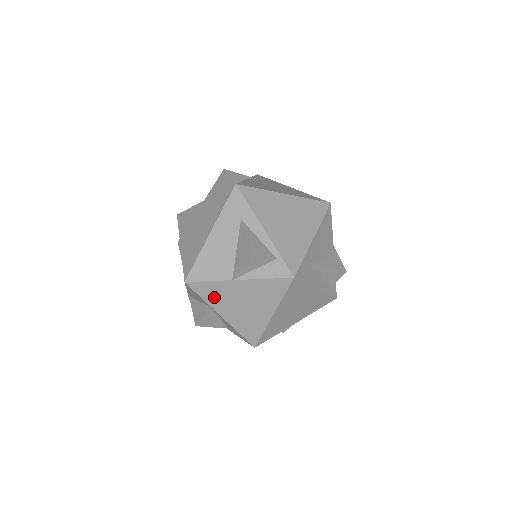
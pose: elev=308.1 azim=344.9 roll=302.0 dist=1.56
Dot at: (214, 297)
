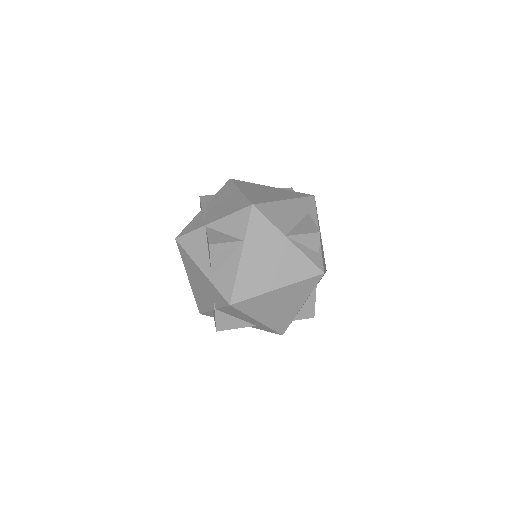
Dot at: (257, 235)
